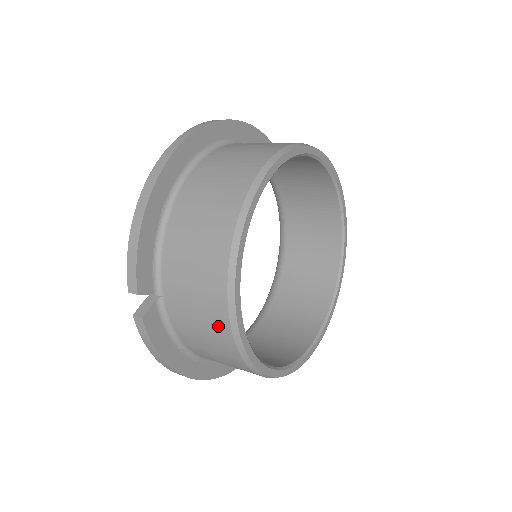
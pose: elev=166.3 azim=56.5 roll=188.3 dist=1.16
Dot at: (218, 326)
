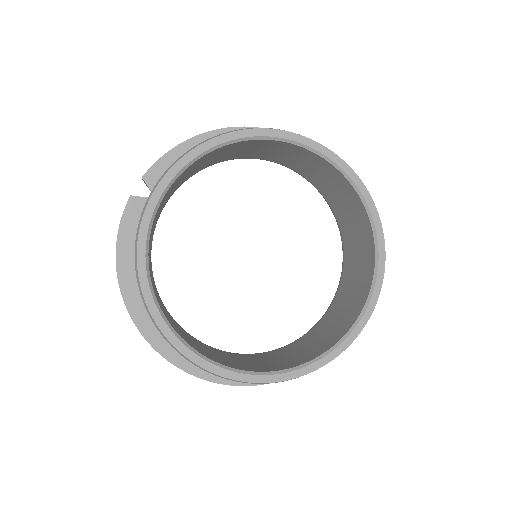
Dot at: occluded
